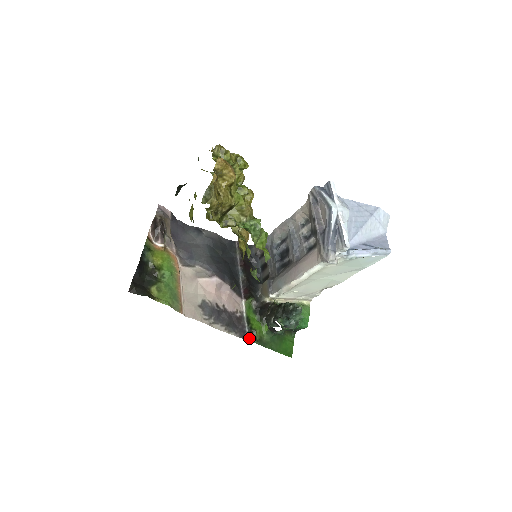
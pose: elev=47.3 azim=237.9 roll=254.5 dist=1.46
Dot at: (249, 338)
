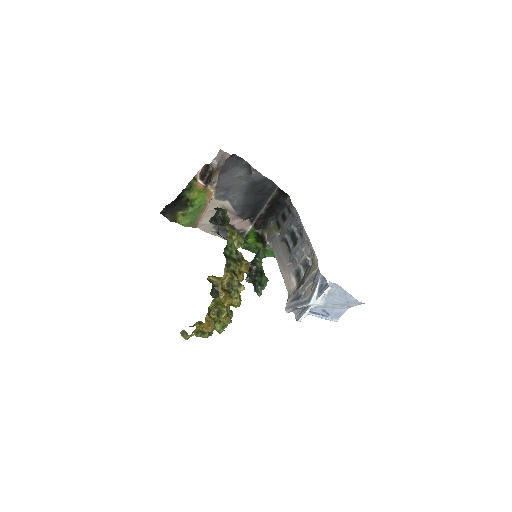
Dot at: occluded
